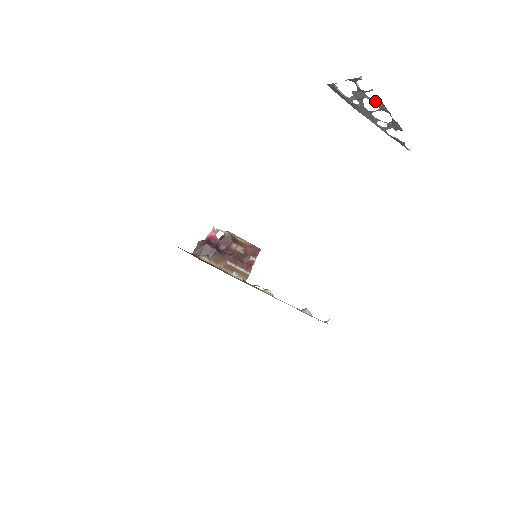
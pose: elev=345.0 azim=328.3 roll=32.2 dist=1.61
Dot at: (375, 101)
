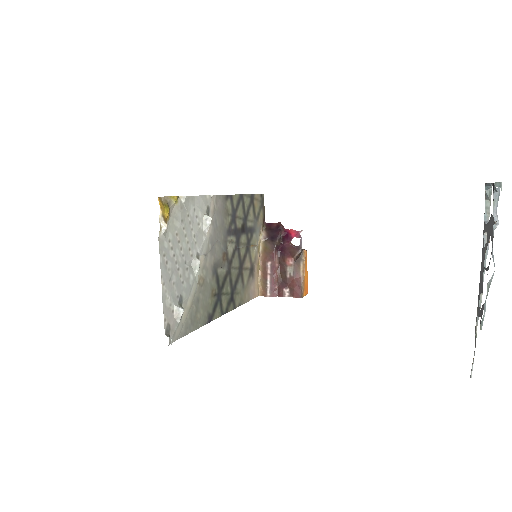
Dot at: (492, 248)
